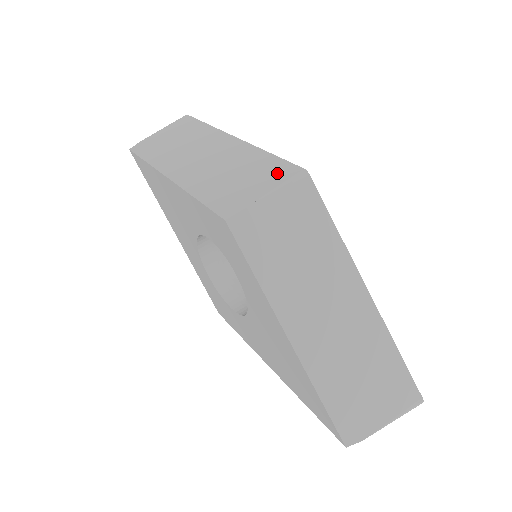
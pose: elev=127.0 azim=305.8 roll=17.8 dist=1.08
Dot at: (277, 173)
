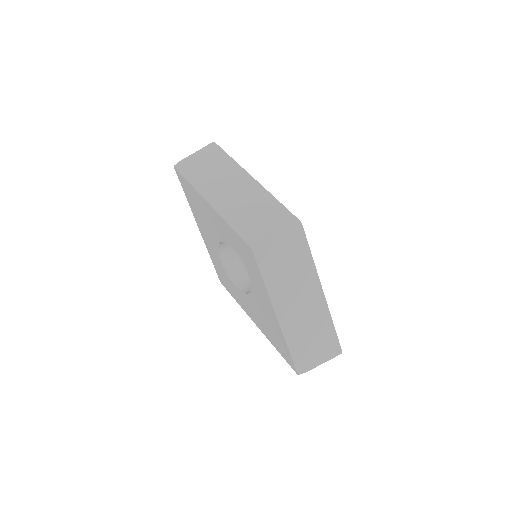
Dot at: (283, 220)
